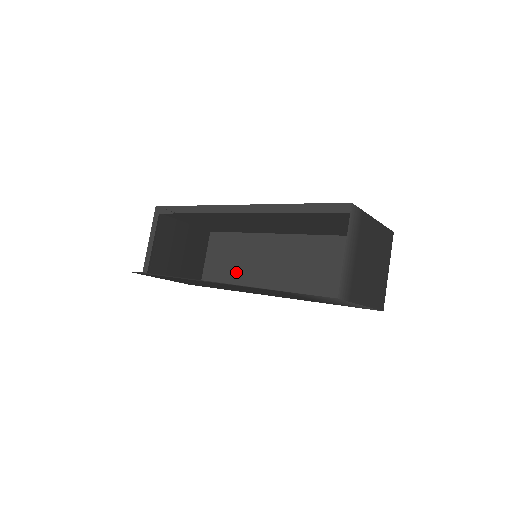
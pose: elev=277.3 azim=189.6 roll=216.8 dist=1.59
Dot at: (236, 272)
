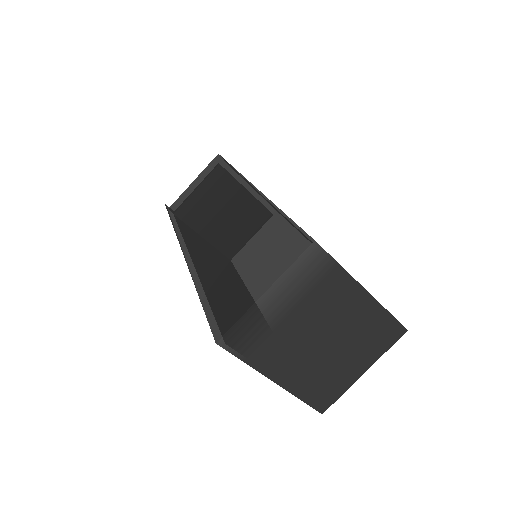
Dot at: (197, 252)
